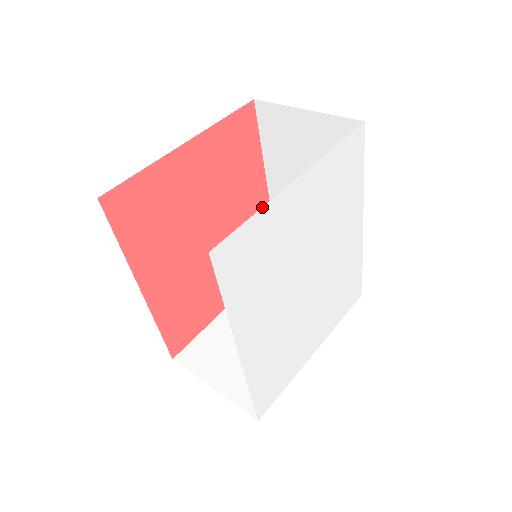
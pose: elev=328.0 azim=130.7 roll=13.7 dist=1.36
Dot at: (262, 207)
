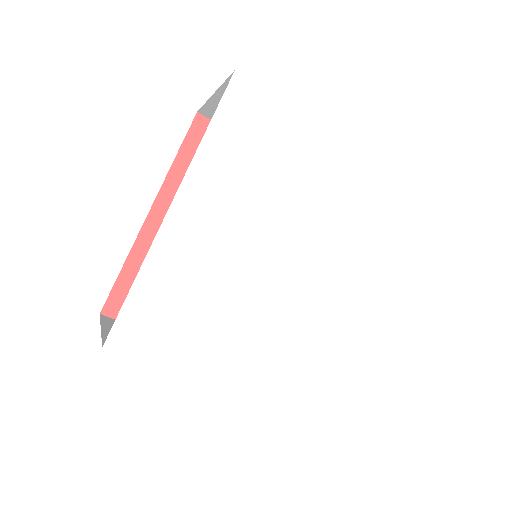
Dot at: occluded
